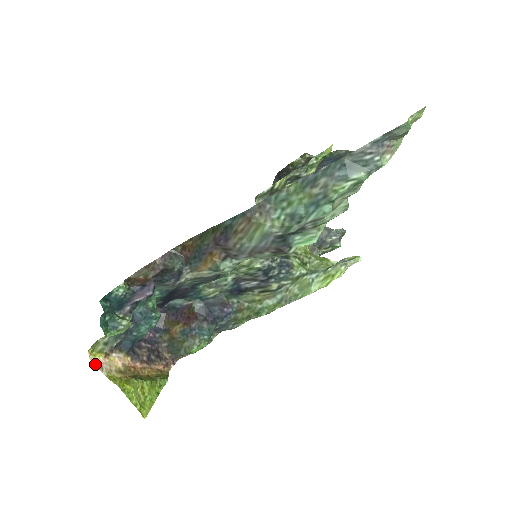
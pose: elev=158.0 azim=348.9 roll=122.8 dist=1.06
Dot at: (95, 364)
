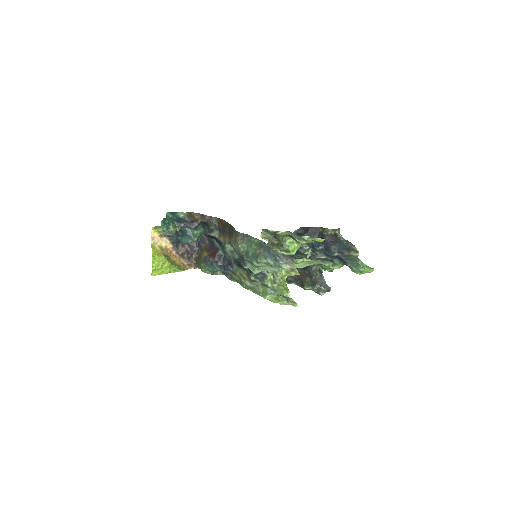
Dot at: (152, 235)
